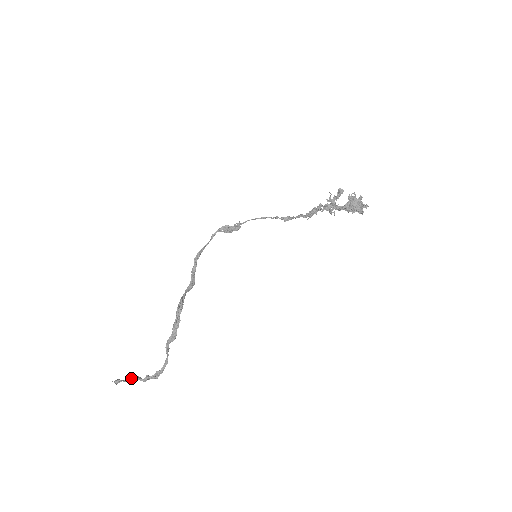
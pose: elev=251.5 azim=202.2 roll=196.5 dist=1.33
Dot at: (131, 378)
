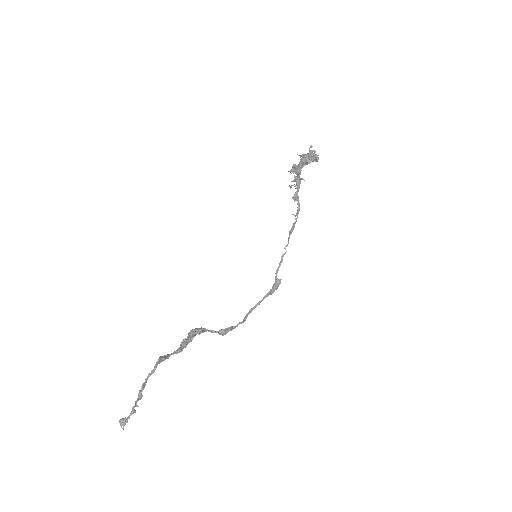
Dot at: (132, 410)
